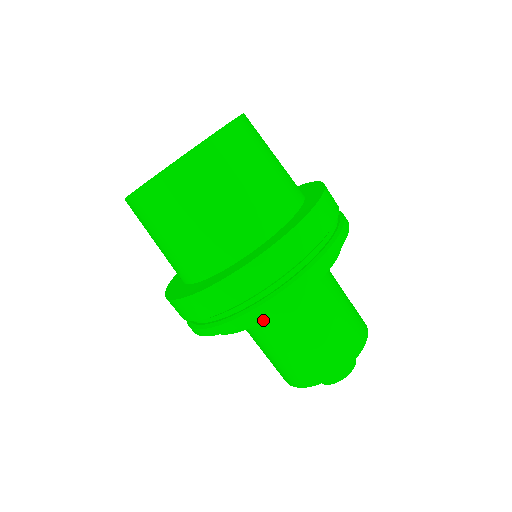
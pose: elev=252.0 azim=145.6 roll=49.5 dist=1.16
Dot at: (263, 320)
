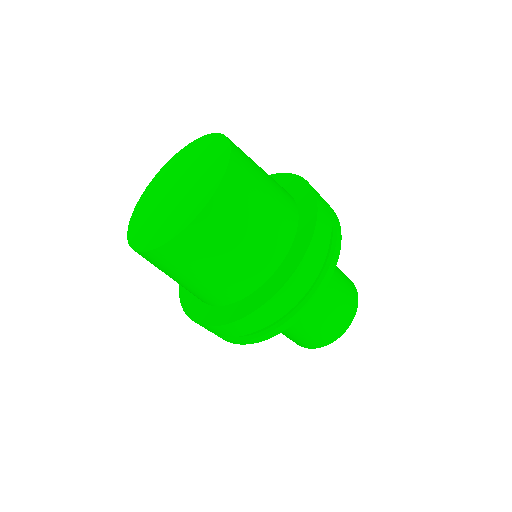
Dot at: occluded
